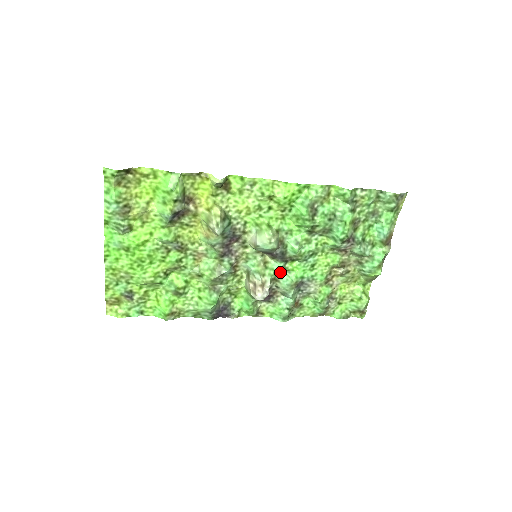
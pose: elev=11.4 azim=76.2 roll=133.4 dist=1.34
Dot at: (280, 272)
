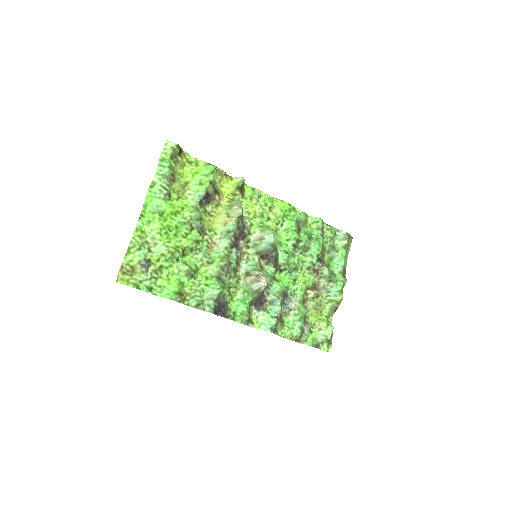
Dot at: (271, 278)
